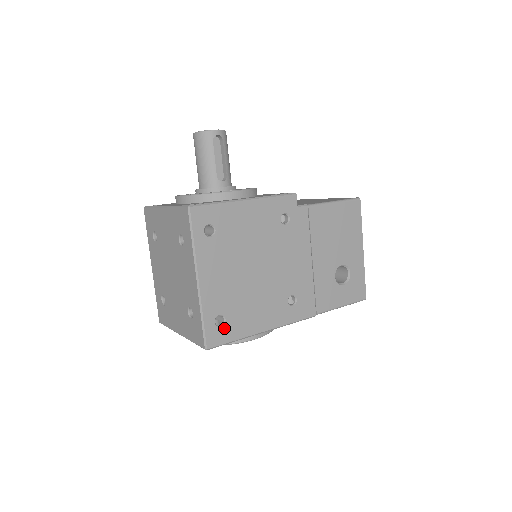
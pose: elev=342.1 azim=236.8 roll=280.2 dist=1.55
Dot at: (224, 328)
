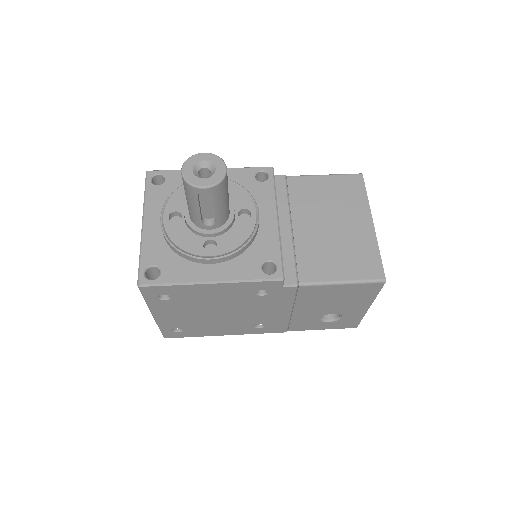
Dot at: (182, 333)
